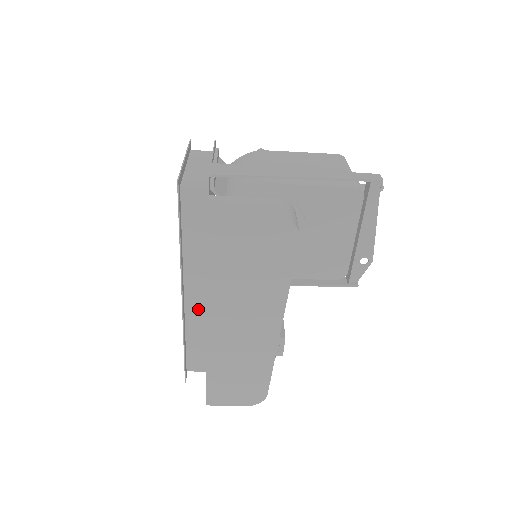
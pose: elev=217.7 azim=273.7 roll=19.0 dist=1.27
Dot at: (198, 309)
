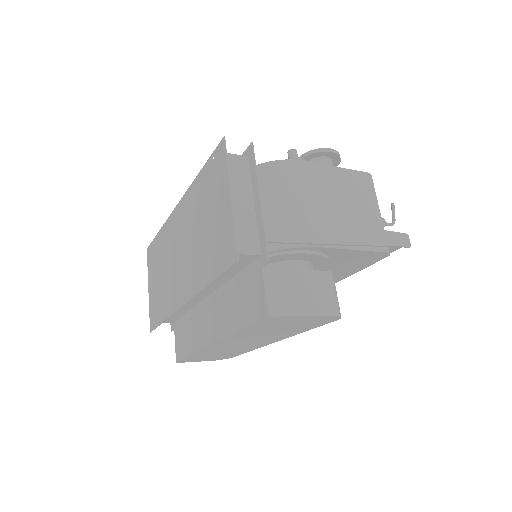
Dot at: (190, 302)
